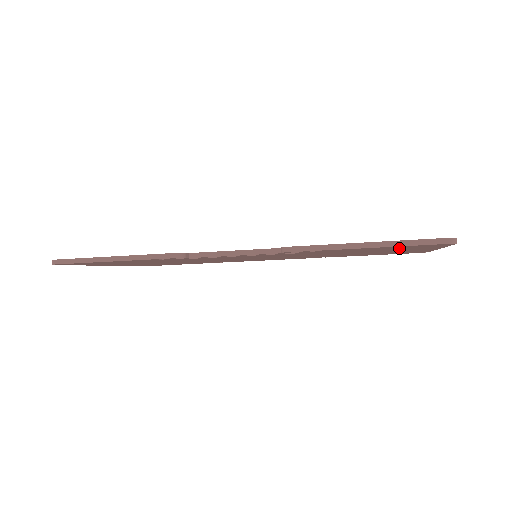
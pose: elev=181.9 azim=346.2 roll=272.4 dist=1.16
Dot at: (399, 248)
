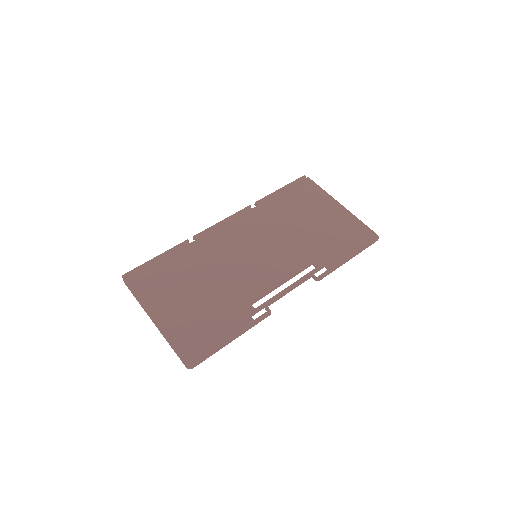
Dot at: (346, 237)
